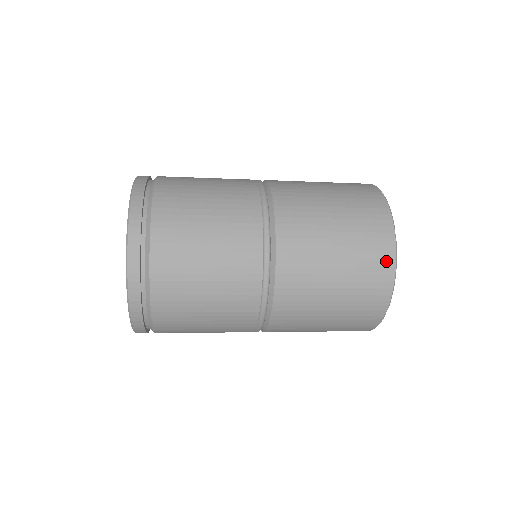
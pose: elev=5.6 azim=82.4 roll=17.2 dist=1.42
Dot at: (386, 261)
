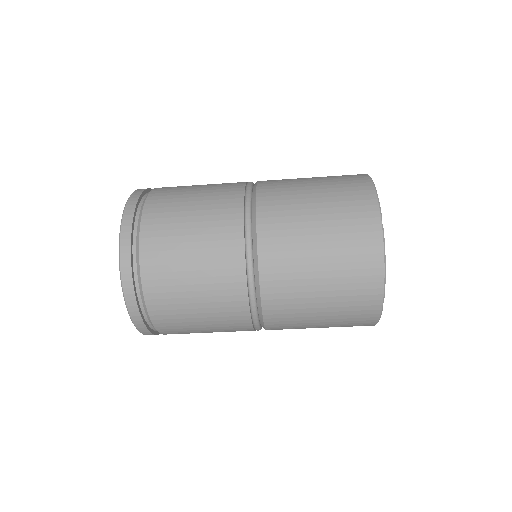
Dot at: (373, 254)
